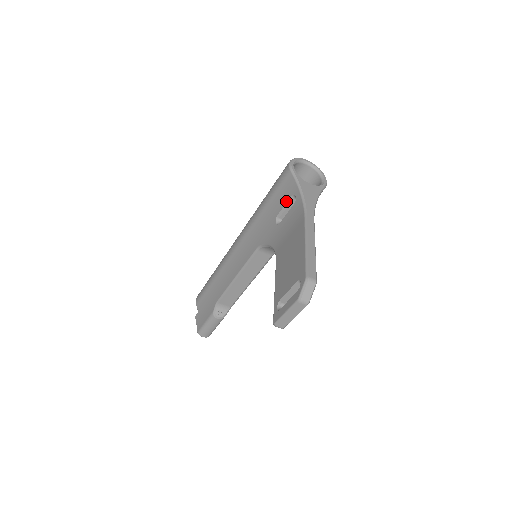
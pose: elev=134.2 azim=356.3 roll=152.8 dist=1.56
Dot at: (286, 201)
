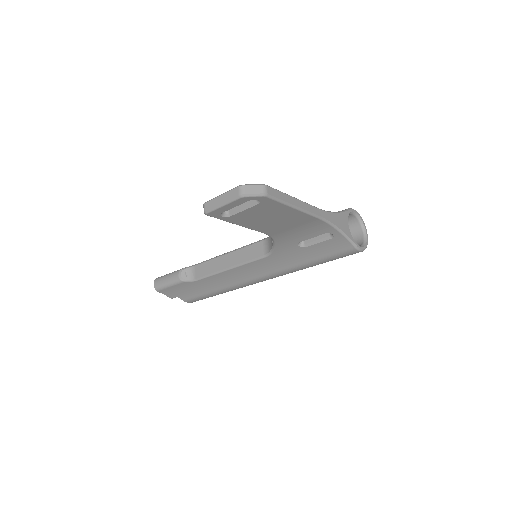
Dot at: occluded
